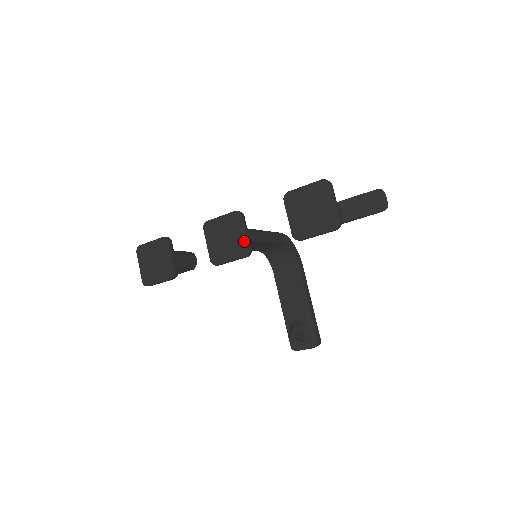
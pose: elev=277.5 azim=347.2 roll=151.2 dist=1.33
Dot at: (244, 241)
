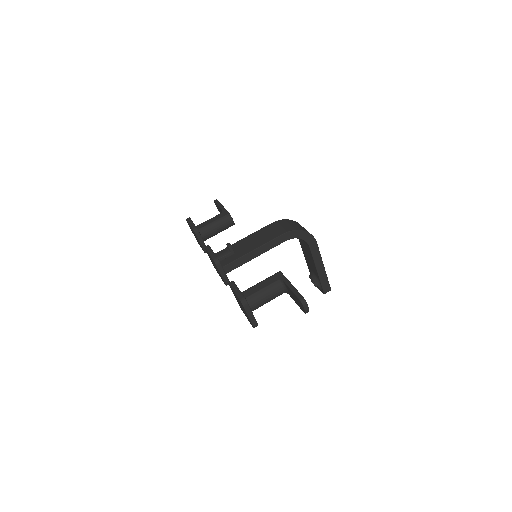
Dot at: occluded
